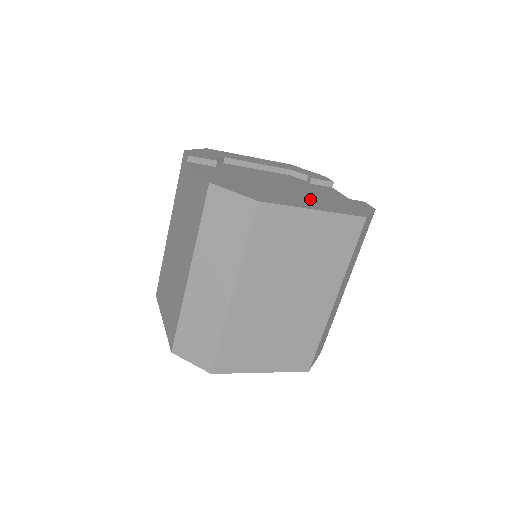
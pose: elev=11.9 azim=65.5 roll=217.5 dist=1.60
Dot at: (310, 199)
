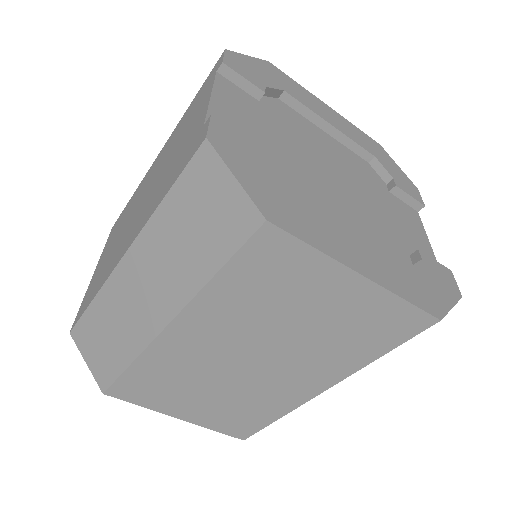
Dot at: (368, 241)
